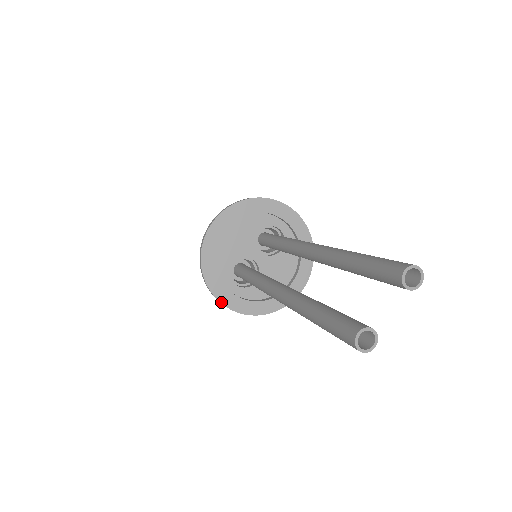
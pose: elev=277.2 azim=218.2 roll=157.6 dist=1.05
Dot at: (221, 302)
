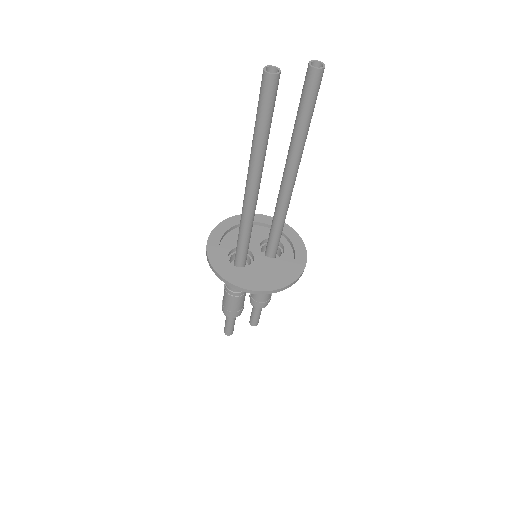
Dot at: (210, 261)
